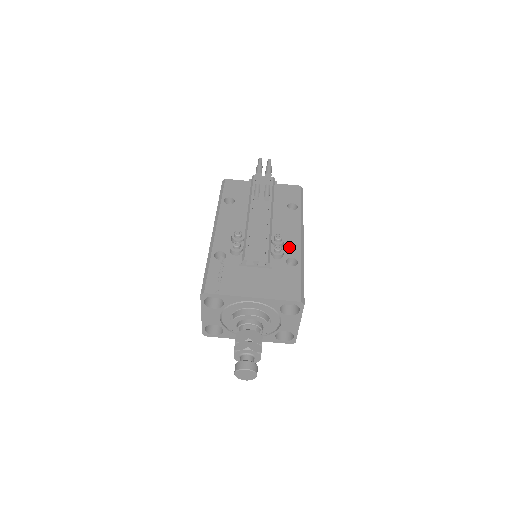
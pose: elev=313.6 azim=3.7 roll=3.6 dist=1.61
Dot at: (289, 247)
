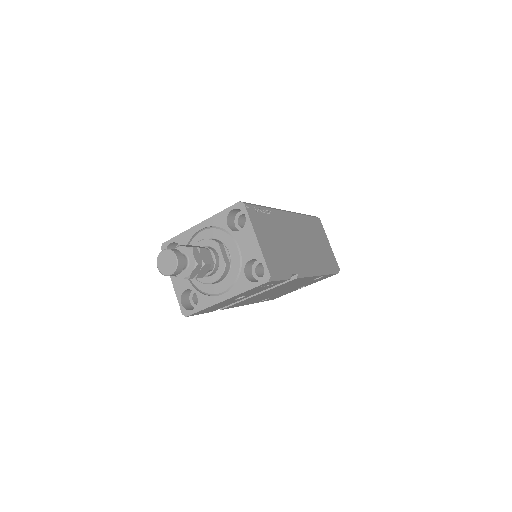
Dot at: occluded
